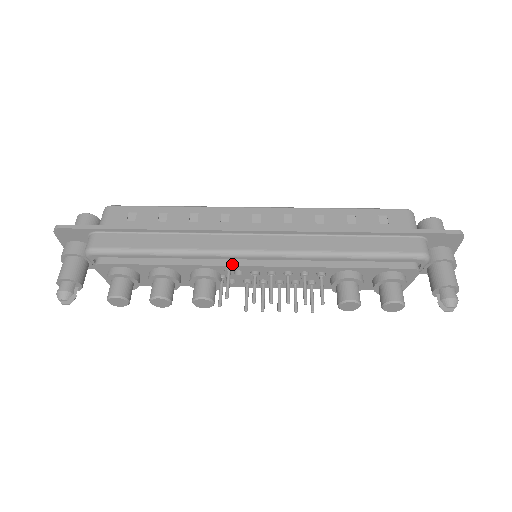
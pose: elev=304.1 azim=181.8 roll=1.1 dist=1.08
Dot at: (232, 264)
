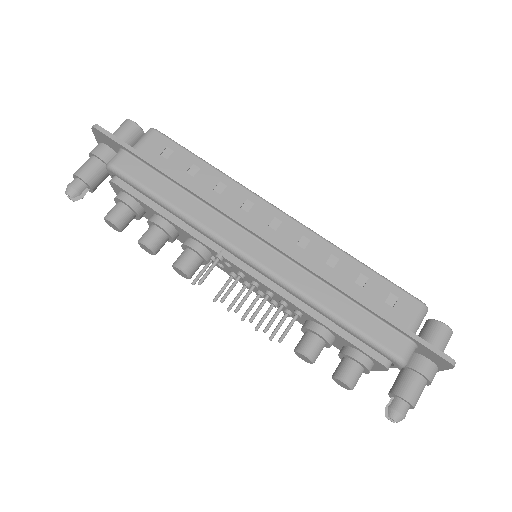
Dot at: (224, 255)
